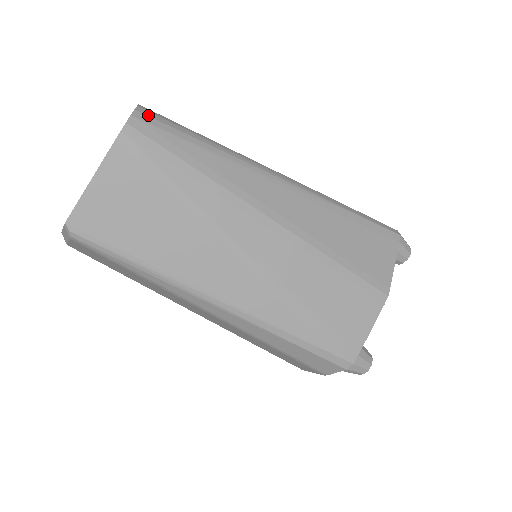
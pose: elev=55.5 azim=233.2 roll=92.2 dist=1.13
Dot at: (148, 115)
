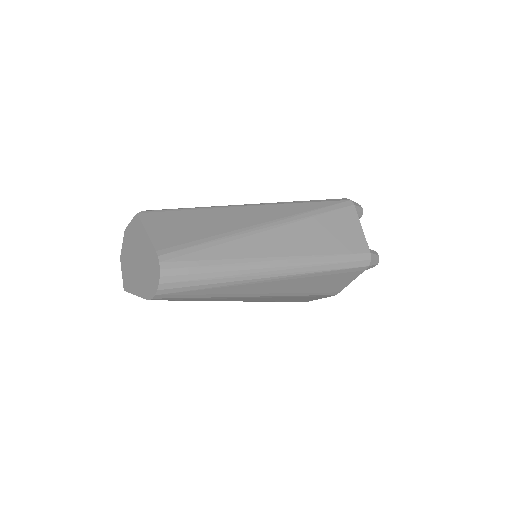
Dot at: (167, 288)
